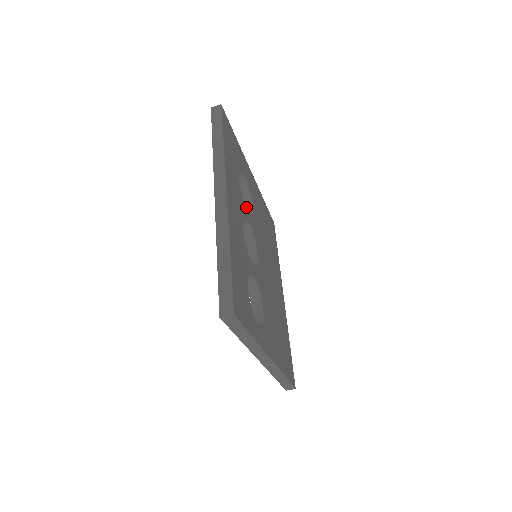
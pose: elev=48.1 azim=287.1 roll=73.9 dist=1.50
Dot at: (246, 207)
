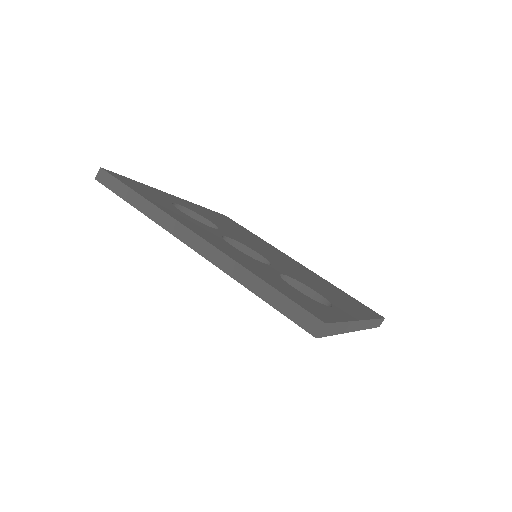
Dot at: occluded
